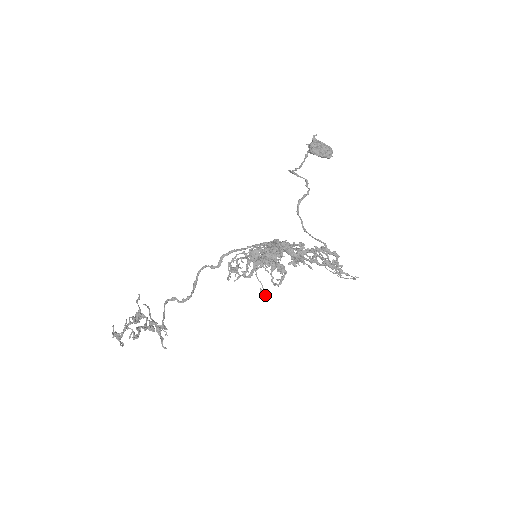
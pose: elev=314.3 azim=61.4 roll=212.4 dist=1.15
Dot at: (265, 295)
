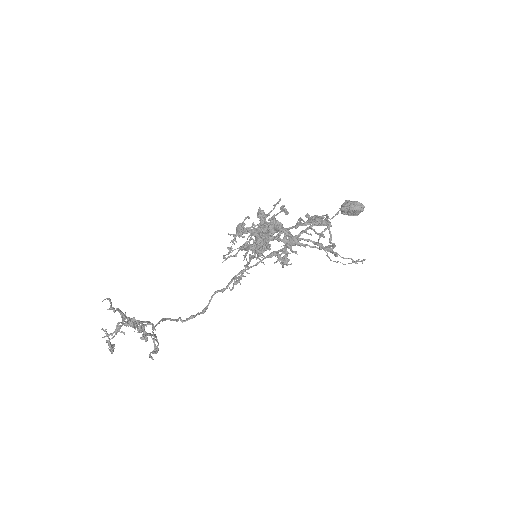
Dot at: (247, 266)
